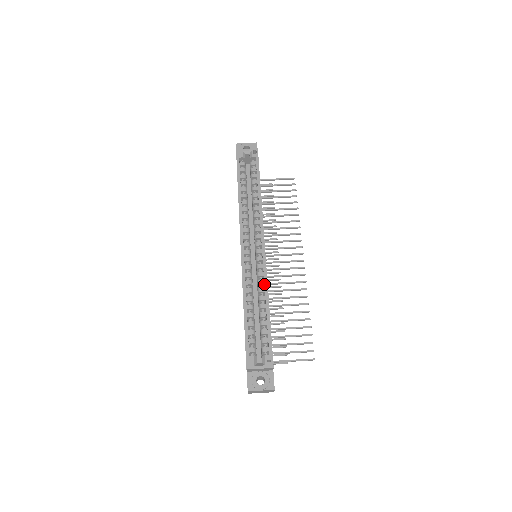
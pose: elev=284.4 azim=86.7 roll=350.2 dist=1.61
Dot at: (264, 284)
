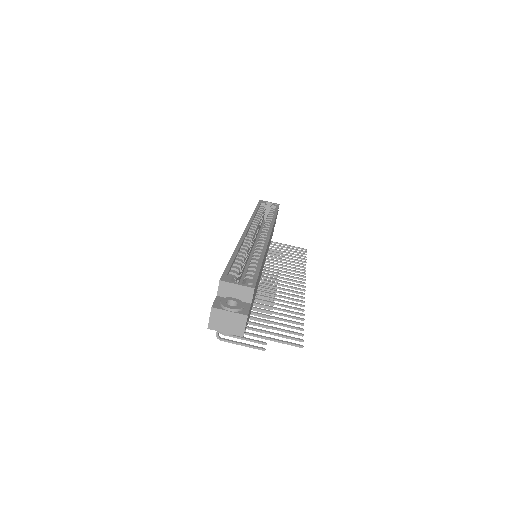
Dot at: occluded
